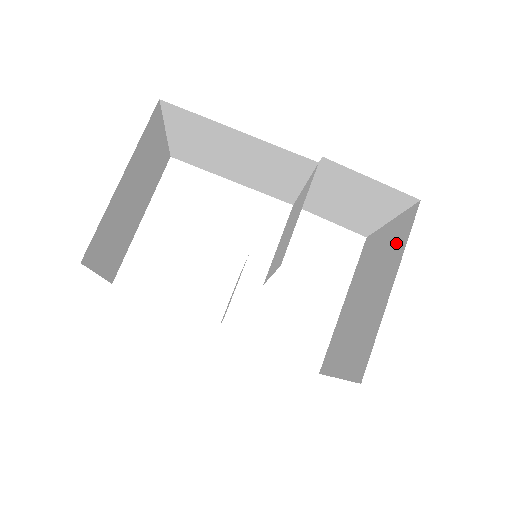
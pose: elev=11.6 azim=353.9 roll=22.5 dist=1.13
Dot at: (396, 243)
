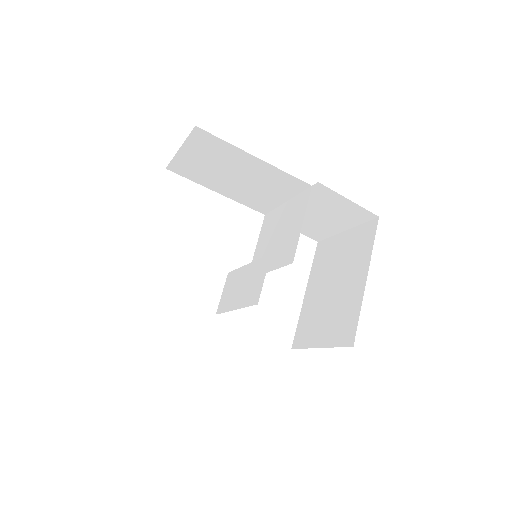
Dot at: (360, 247)
